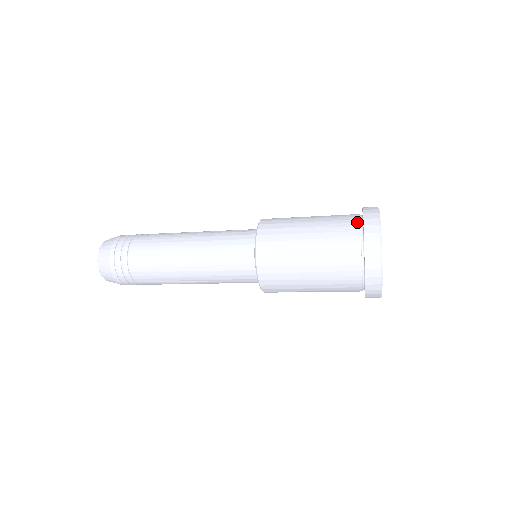
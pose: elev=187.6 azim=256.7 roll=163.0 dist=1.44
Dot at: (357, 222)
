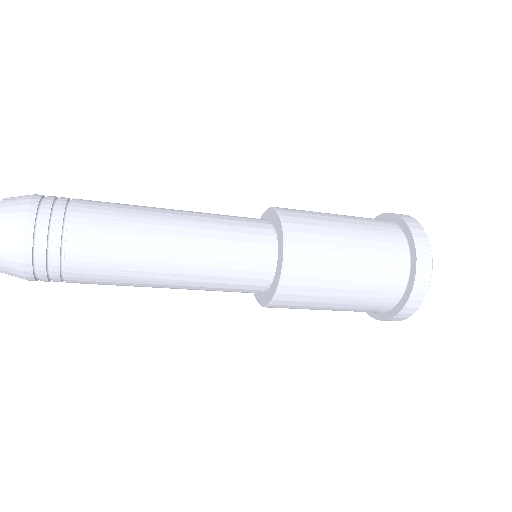
Dot at: (389, 221)
